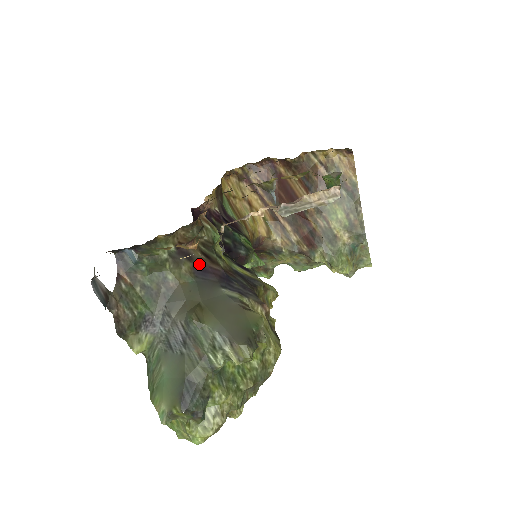
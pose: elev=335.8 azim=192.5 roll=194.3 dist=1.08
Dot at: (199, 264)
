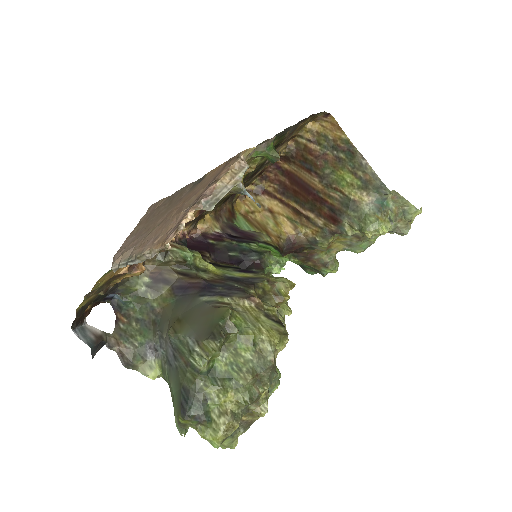
Dot at: (178, 284)
